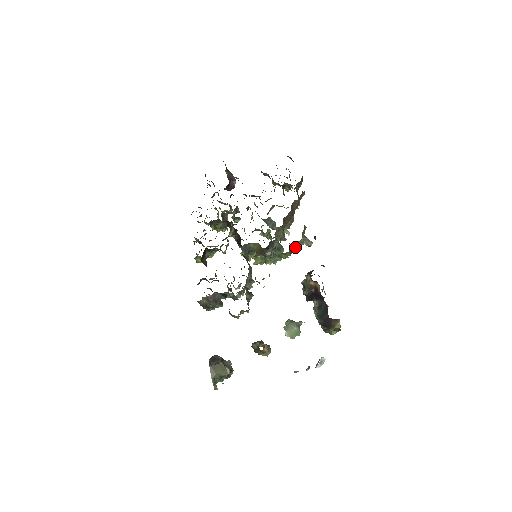
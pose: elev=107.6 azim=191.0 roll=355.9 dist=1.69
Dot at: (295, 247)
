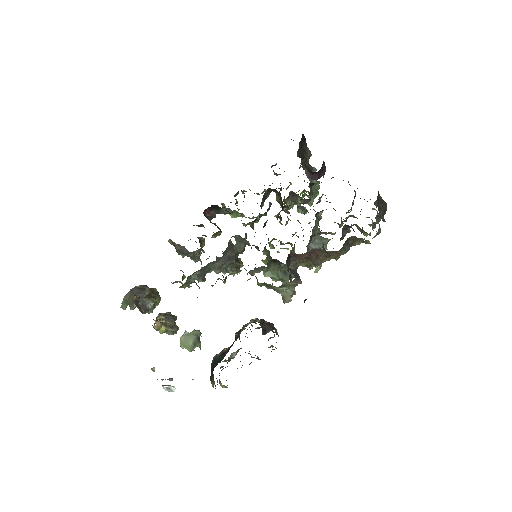
Dot at: occluded
